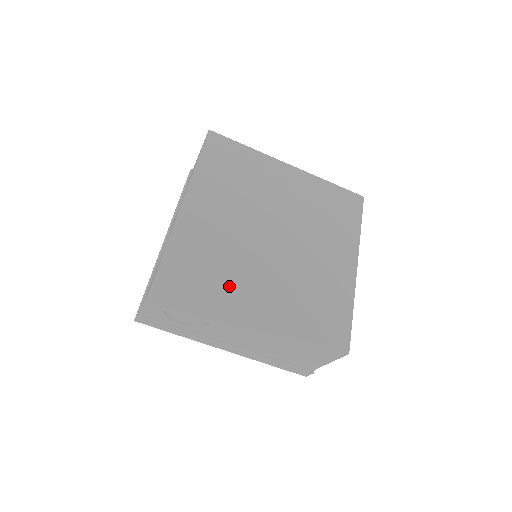
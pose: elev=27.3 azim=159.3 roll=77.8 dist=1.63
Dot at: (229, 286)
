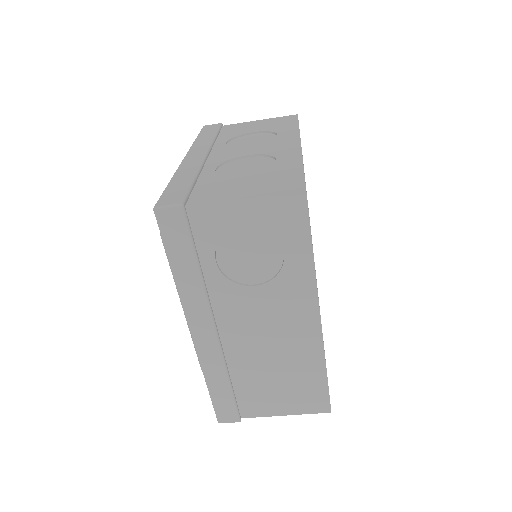
Dot at: occluded
